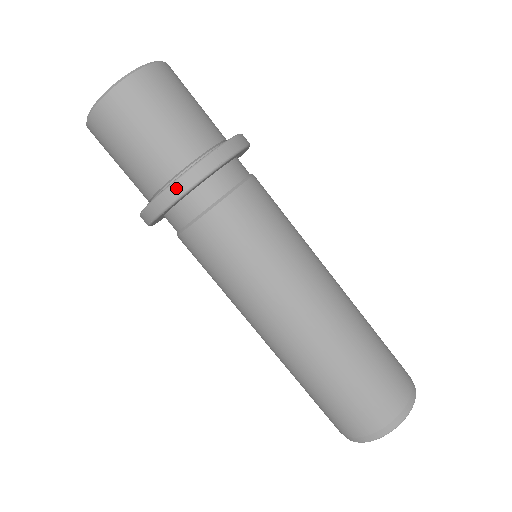
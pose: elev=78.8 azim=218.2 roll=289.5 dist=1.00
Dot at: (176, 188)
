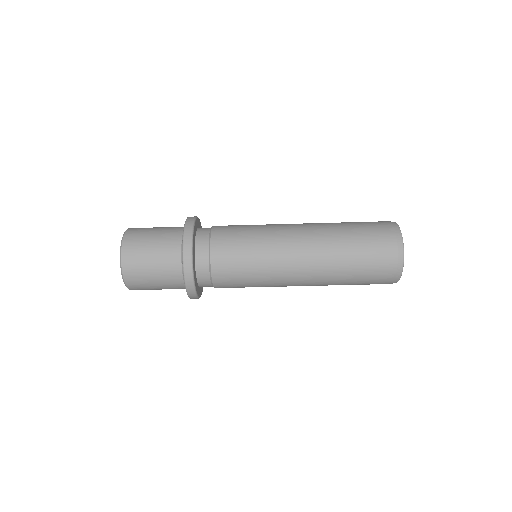
Dot at: (187, 273)
